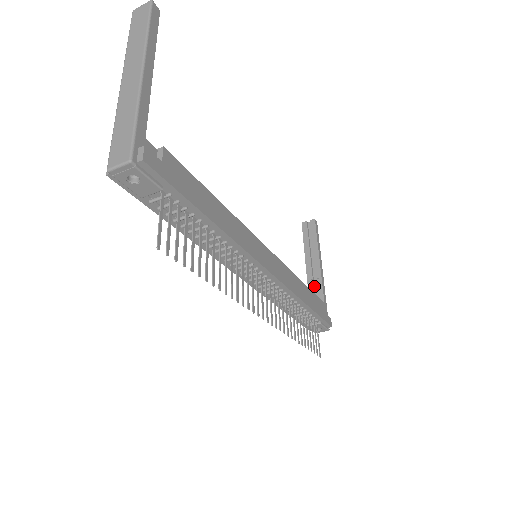
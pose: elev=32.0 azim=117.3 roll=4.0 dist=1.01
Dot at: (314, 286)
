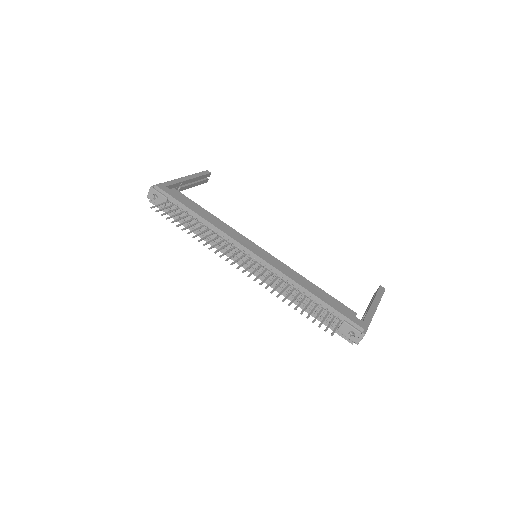
Dot at: occluded
